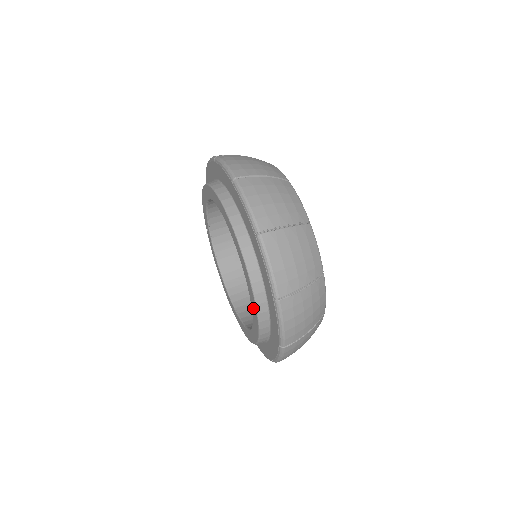
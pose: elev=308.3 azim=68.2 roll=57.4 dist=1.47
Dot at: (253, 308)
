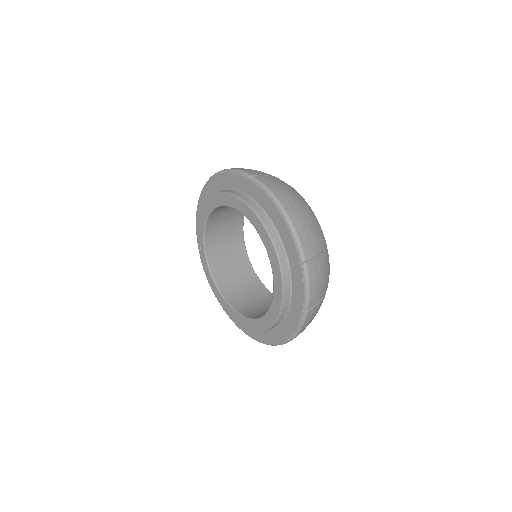
Dot at: (277, 282)
